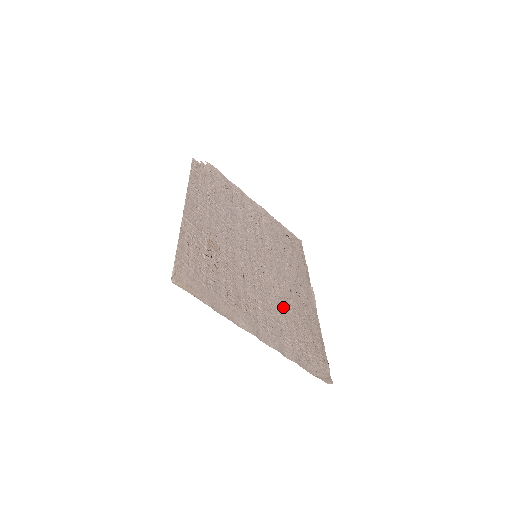
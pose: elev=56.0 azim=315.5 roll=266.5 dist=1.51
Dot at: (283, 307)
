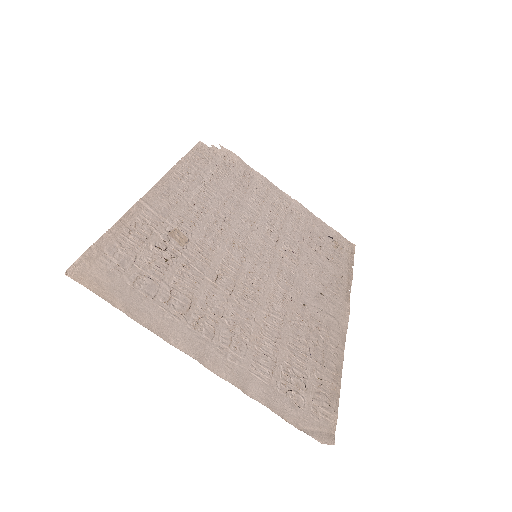
Dot at: (277, 324)
